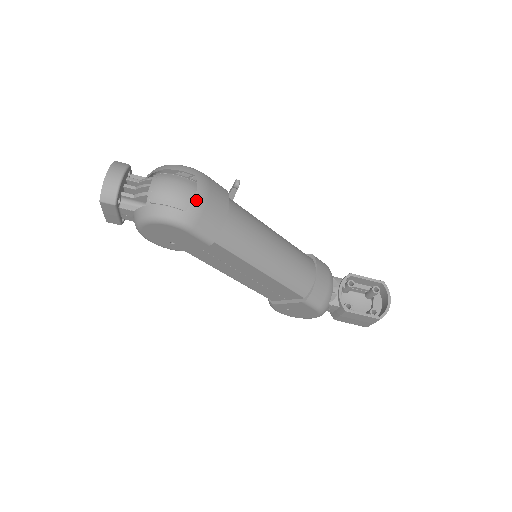
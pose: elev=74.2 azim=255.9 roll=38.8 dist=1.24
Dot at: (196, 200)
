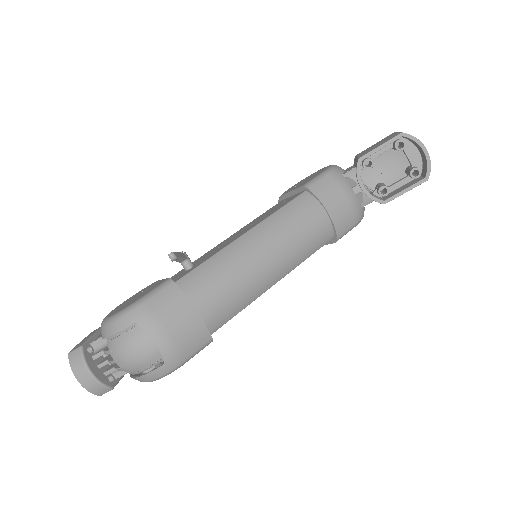
Dot at: (161, 346)
